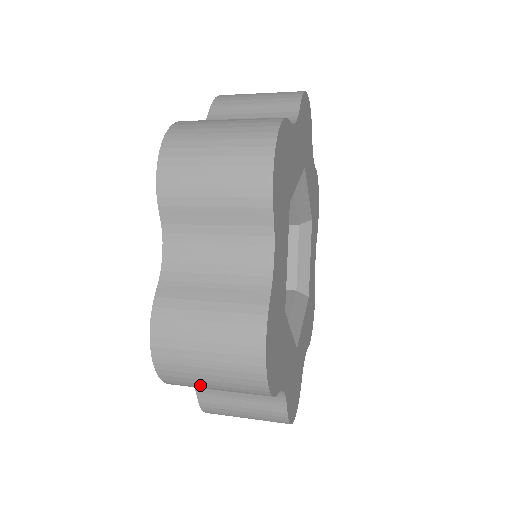
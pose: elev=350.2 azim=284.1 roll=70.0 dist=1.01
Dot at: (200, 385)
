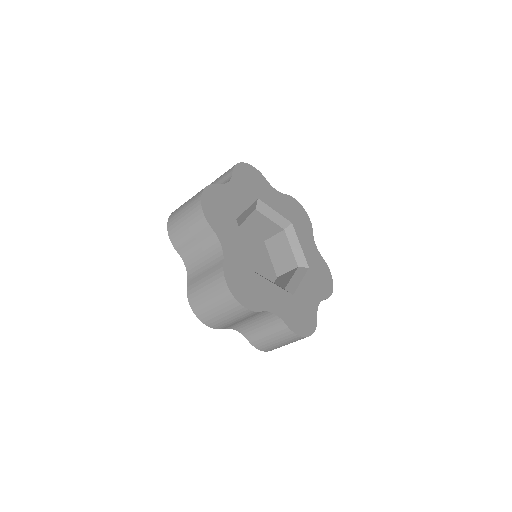
Dot at: (221, 320)
